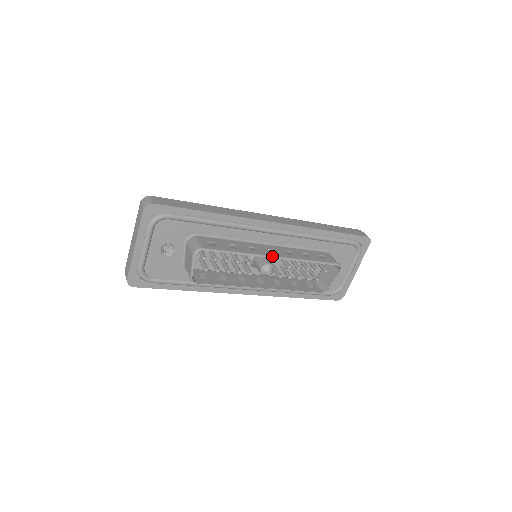
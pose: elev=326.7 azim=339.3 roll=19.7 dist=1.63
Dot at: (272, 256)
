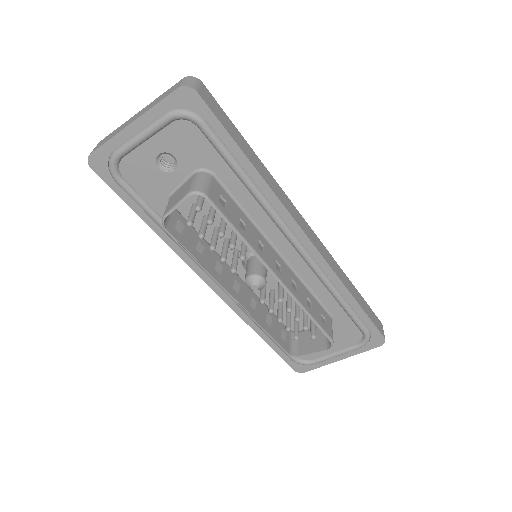
Dot at: (275, 273)
